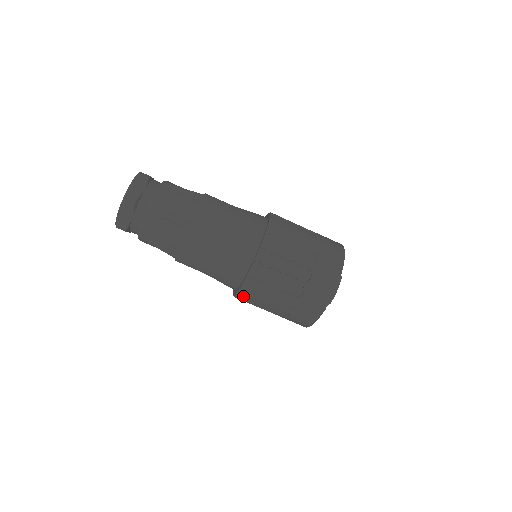
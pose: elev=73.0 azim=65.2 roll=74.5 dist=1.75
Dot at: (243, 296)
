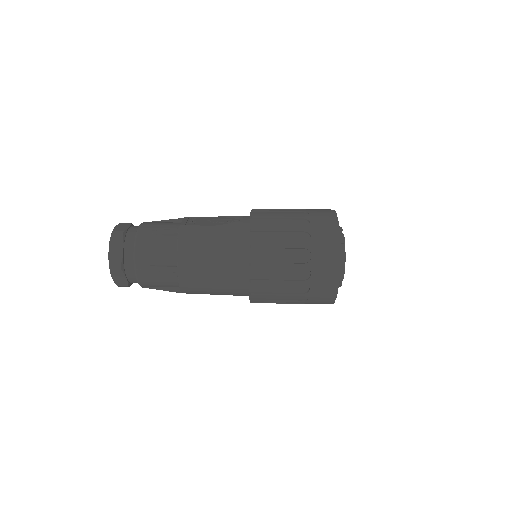
Dot at: (257, 302)
